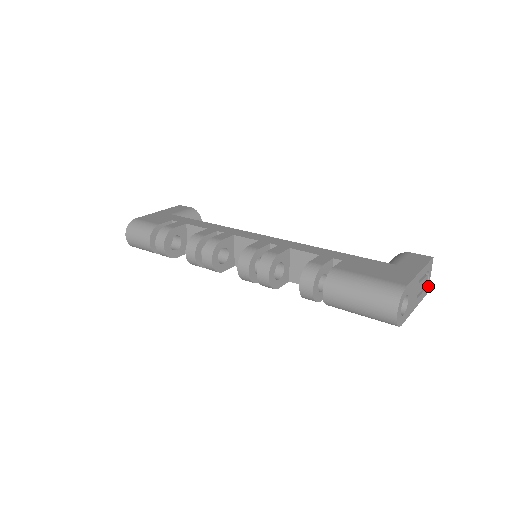
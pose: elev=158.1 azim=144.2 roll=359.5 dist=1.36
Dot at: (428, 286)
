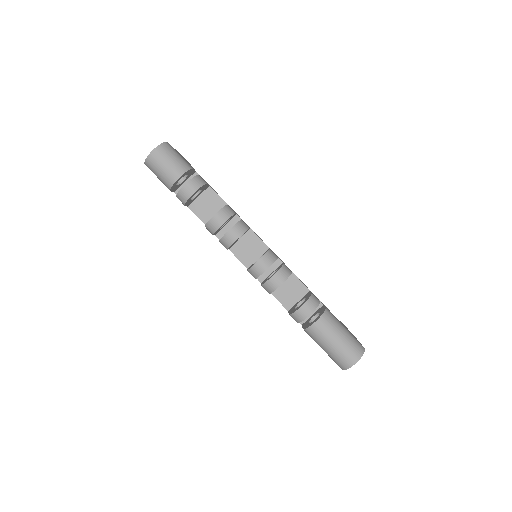
Dot at: occluded
